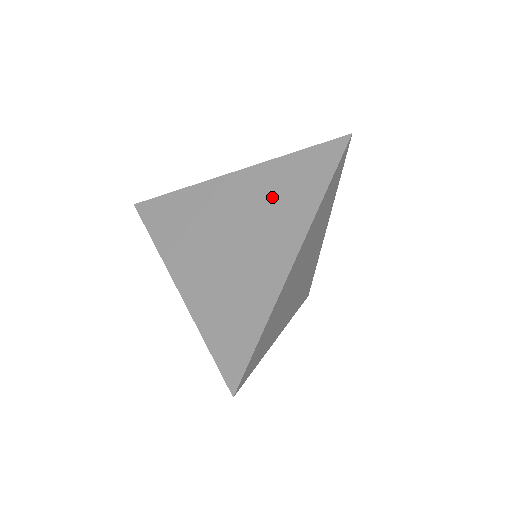
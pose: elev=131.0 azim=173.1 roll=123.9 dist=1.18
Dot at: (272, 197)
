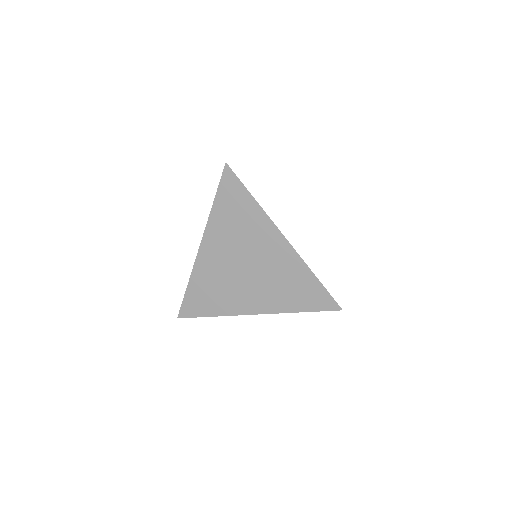
Dot at: (235, 230)
